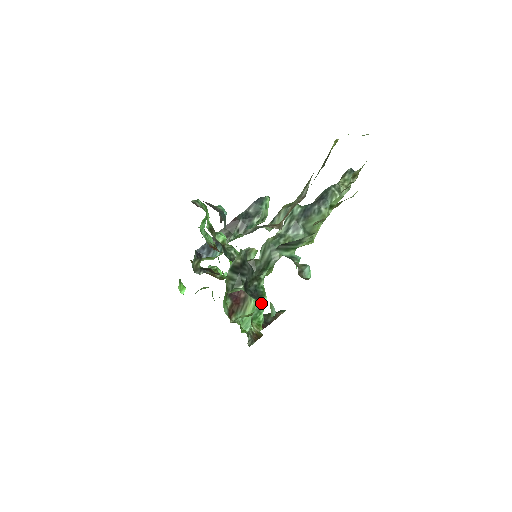
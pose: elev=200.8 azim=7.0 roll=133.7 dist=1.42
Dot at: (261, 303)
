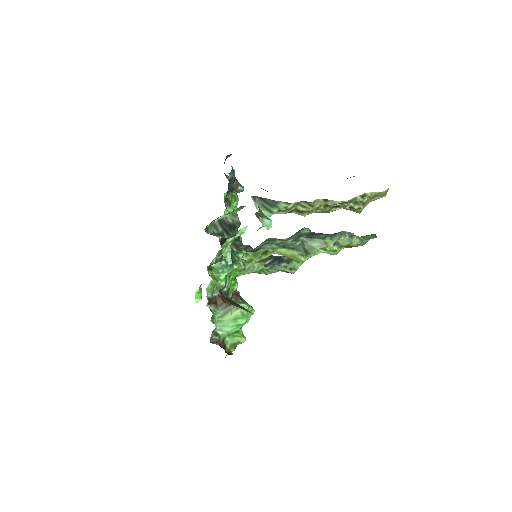
Dot at: occluded
